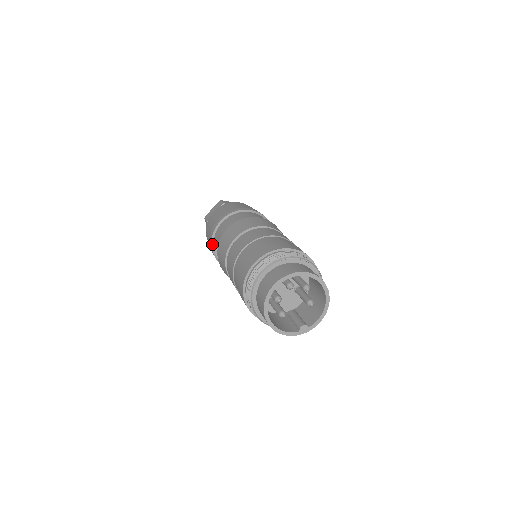
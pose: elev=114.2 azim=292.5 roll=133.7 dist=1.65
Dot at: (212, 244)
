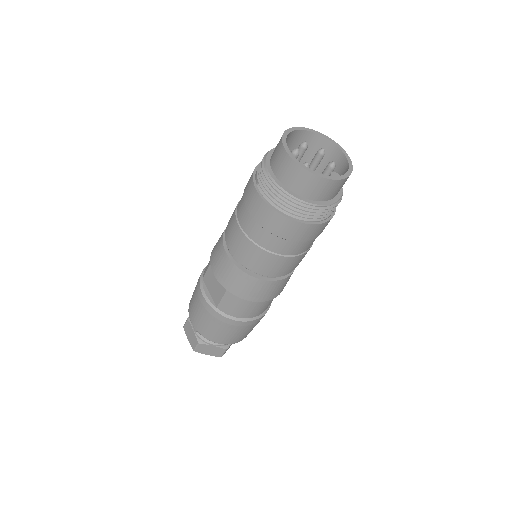
Dot at: (201, 285)
